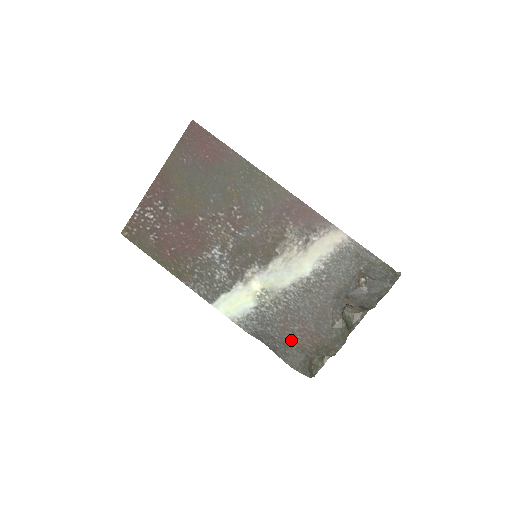
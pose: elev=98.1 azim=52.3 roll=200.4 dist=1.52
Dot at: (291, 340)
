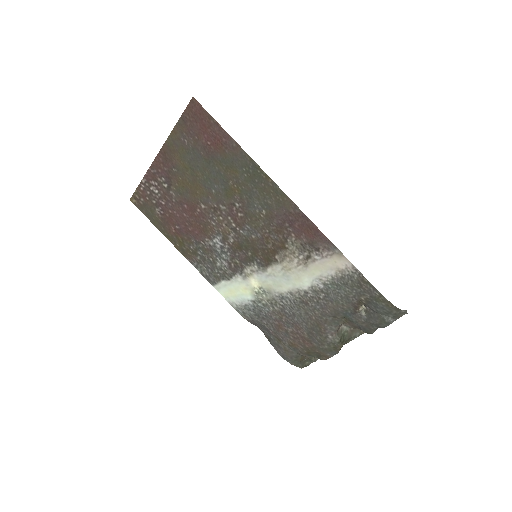
Dot at: (284, 338)
